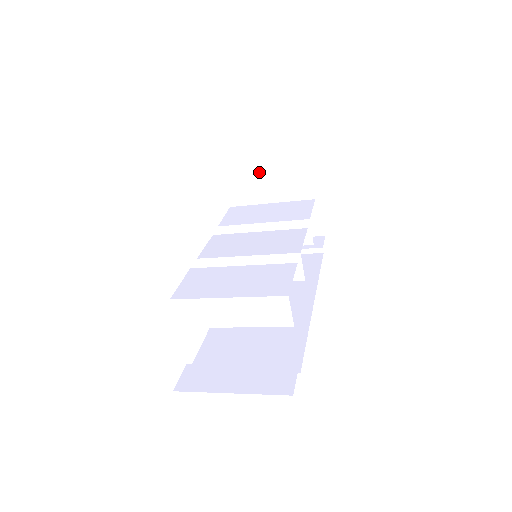
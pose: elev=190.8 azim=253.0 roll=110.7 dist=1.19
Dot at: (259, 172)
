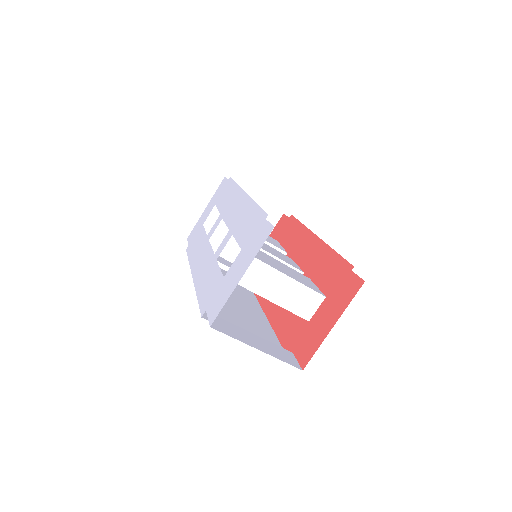
Dot at: occluded
